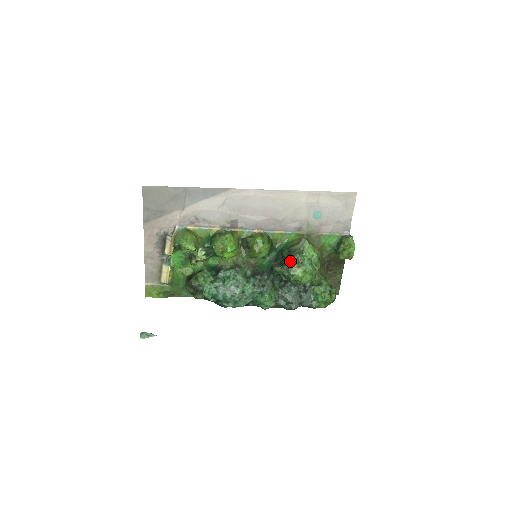
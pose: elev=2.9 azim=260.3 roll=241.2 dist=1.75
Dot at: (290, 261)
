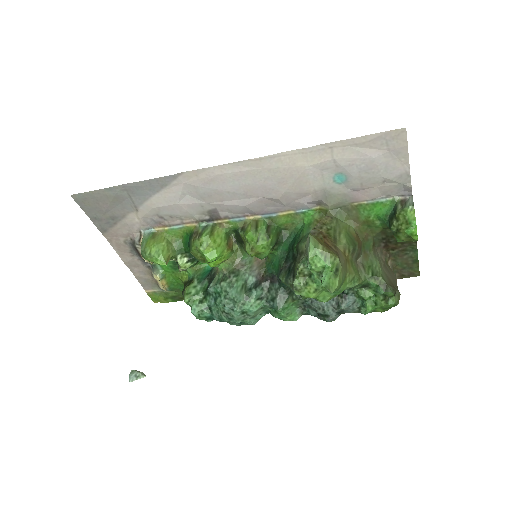
Dot at: (294, 273)
